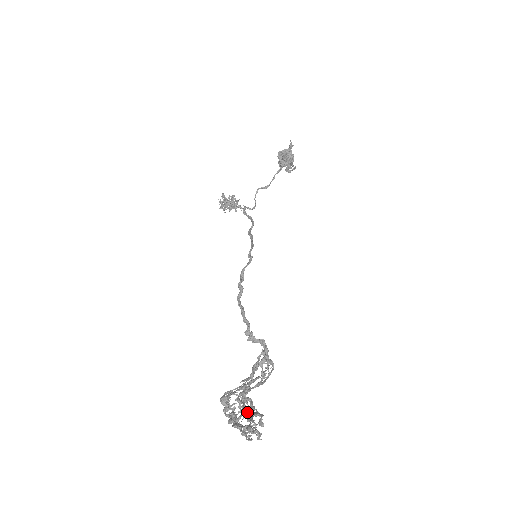
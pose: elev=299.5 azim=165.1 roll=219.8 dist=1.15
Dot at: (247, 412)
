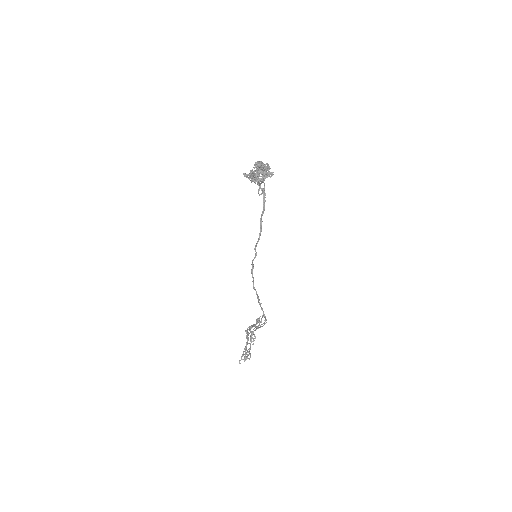
Dot at: occluded
